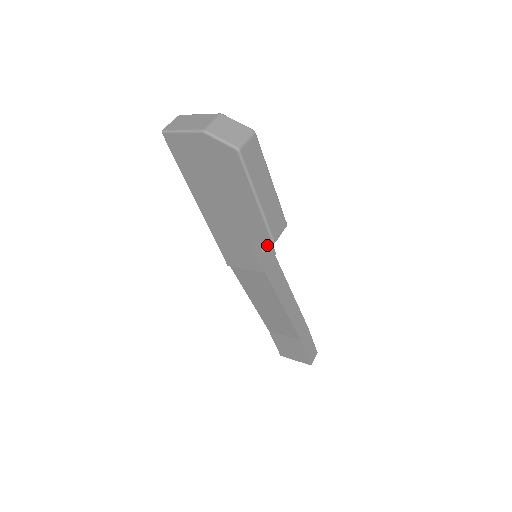
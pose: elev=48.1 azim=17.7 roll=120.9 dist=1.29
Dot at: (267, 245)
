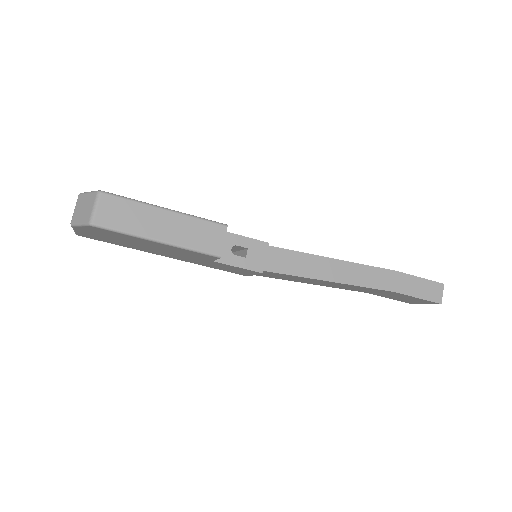
Dot at: (246, 246)
